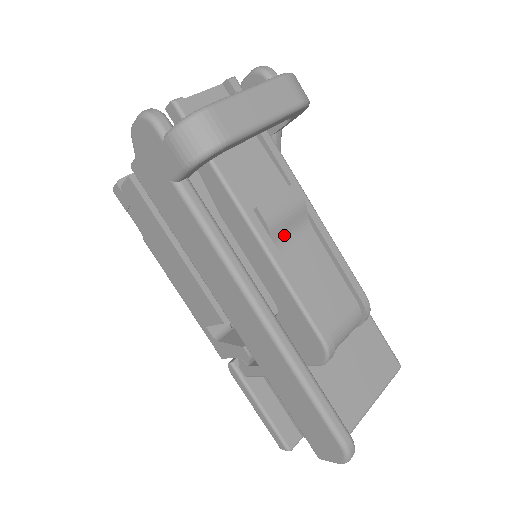
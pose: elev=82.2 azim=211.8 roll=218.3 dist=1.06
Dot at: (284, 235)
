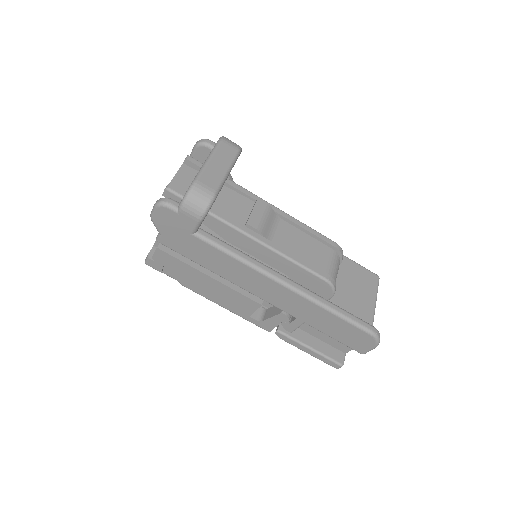
Dot at: (269, 232)
